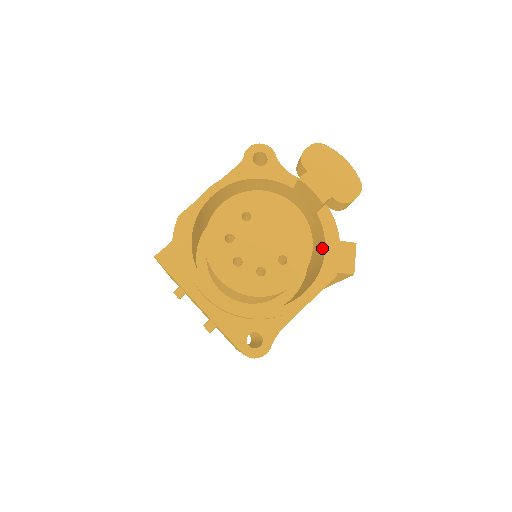
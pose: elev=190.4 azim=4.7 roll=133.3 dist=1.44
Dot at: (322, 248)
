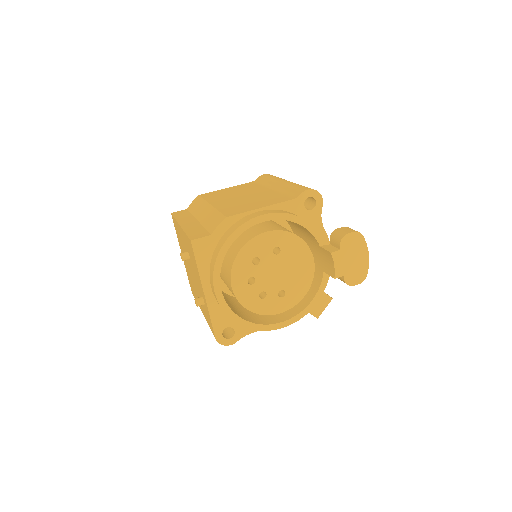
Dot at: (310, 294)
